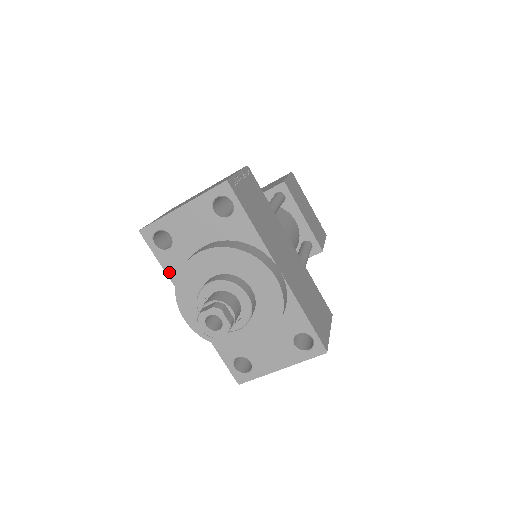
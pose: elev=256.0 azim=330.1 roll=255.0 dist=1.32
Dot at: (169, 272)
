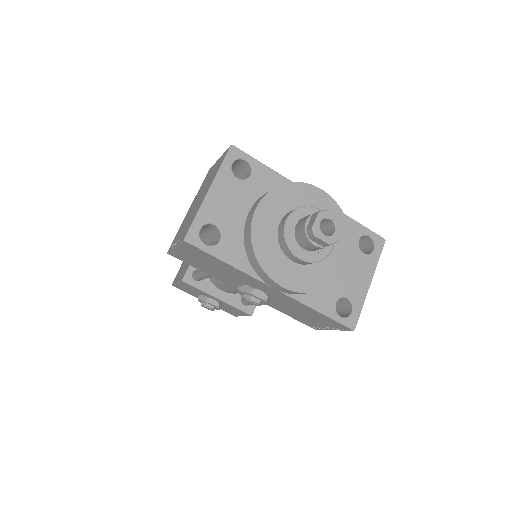
Dot at: (234, 263)
